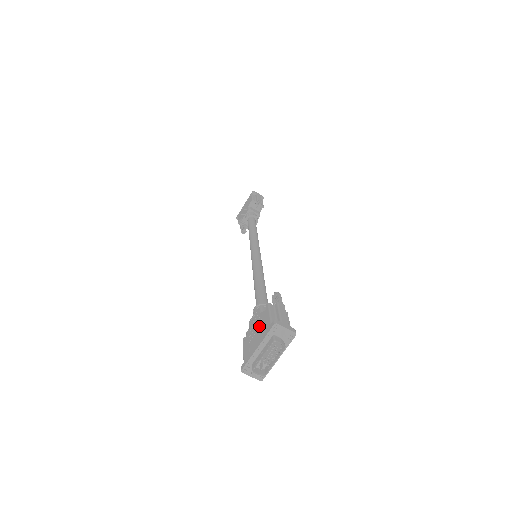
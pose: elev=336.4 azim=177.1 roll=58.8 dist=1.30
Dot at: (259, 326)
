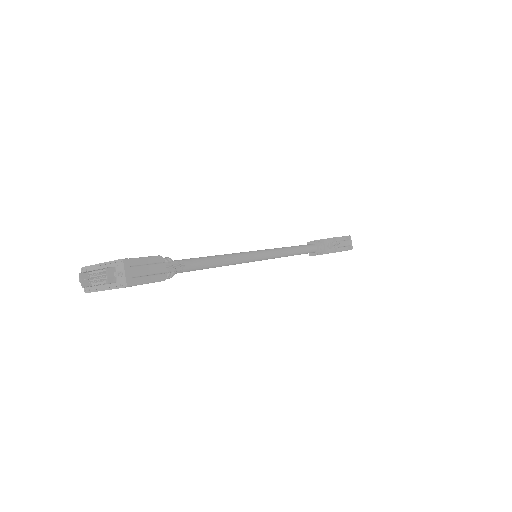
Dot at: occluded
